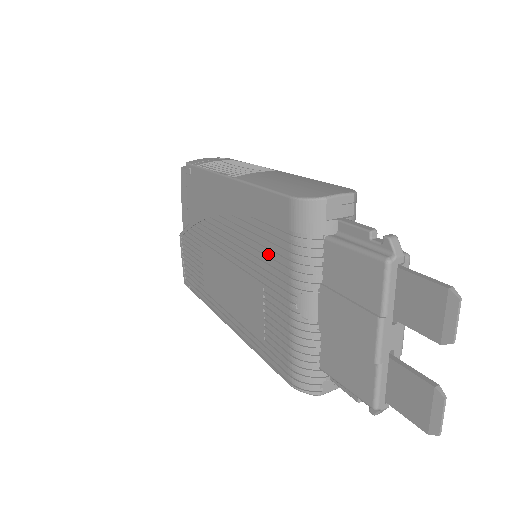
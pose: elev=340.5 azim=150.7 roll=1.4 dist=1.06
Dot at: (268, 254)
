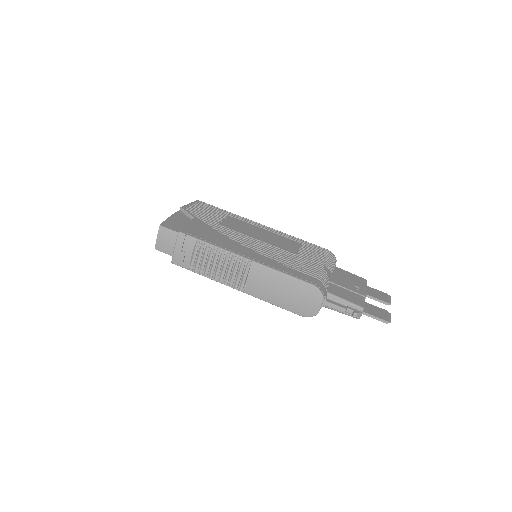
Dot at: occluded
